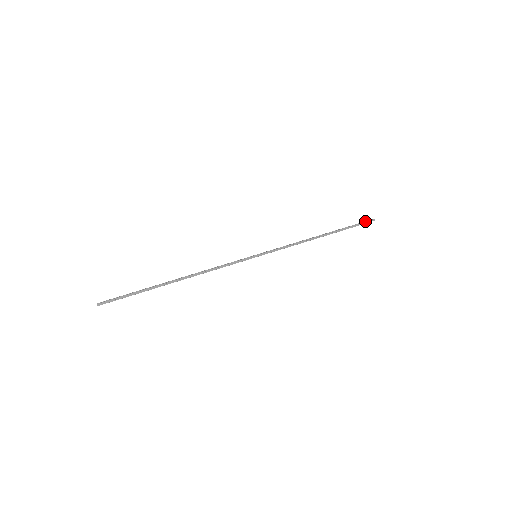
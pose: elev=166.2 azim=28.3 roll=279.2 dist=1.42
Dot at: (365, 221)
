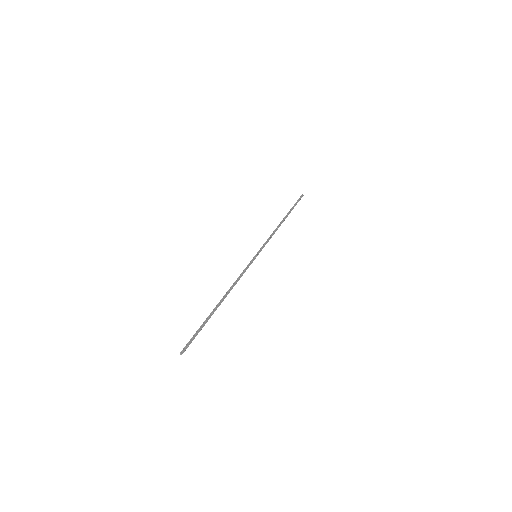
Dot at: (299, 198)
